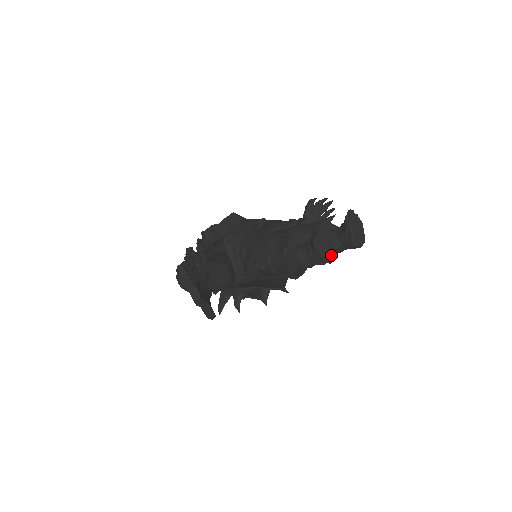
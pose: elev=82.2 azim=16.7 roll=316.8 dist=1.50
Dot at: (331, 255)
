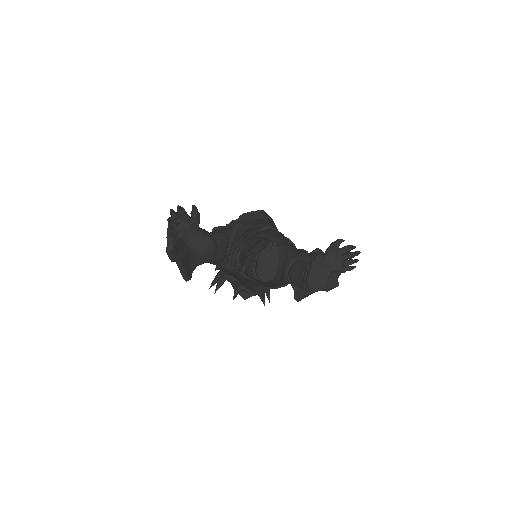
Dot at: (268, 276)
